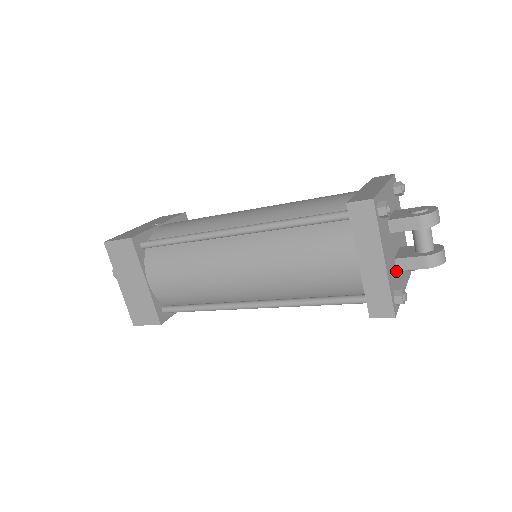
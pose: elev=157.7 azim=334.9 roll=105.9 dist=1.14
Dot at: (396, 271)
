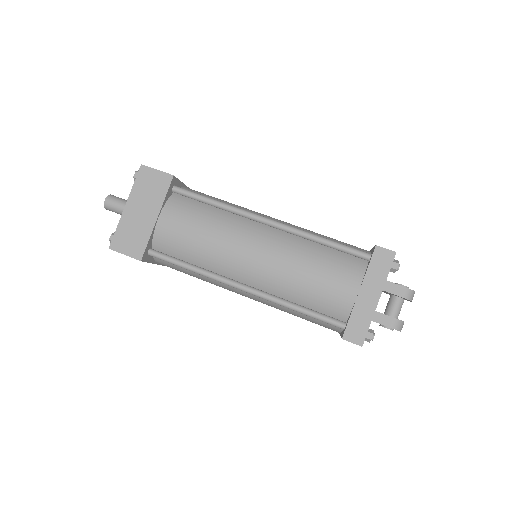
Dot at: occluded
